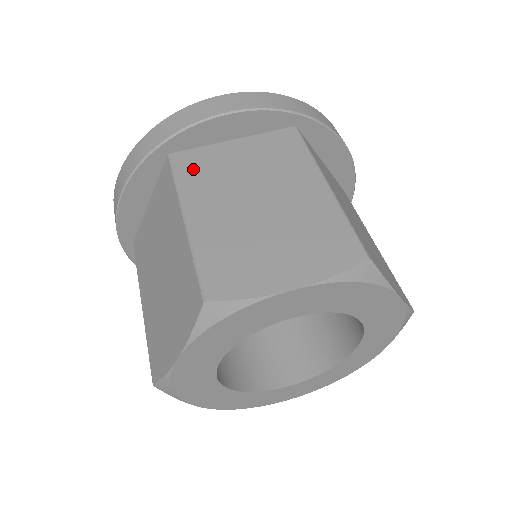
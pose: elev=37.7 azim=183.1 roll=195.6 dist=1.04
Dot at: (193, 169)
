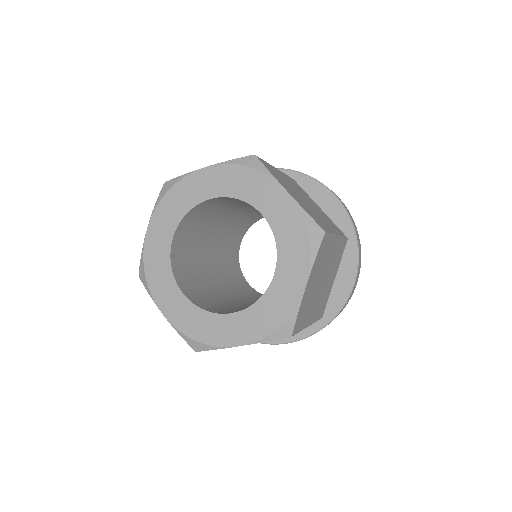
Dot at: (296, 184)
